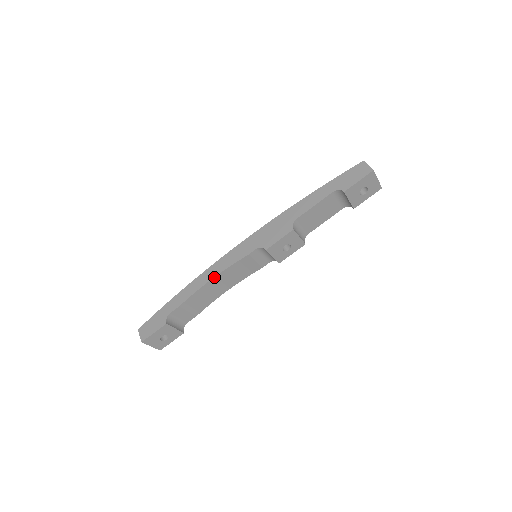
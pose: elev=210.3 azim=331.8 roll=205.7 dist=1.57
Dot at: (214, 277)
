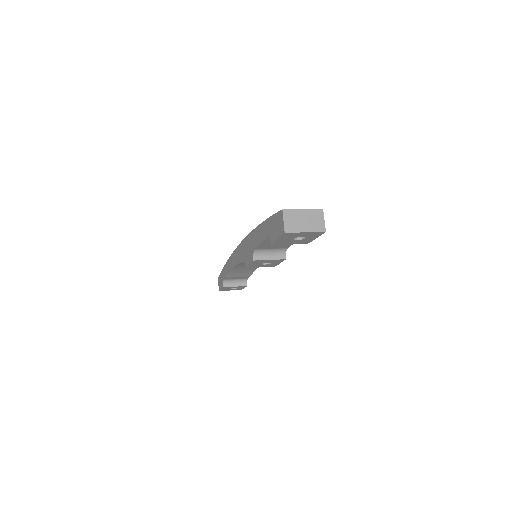
Dot at: (233, 267)
